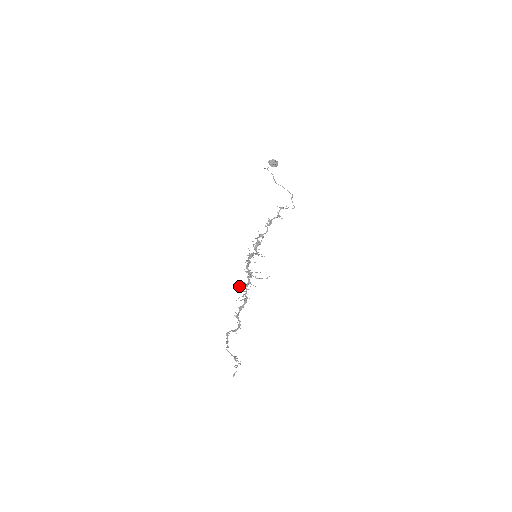
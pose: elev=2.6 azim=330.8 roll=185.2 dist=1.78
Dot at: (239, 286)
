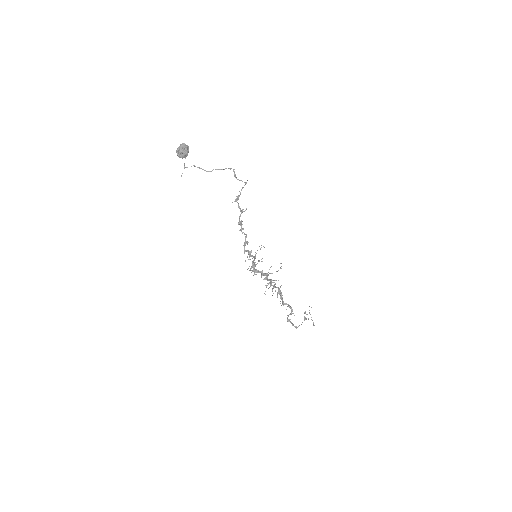
Dot at: occluded
